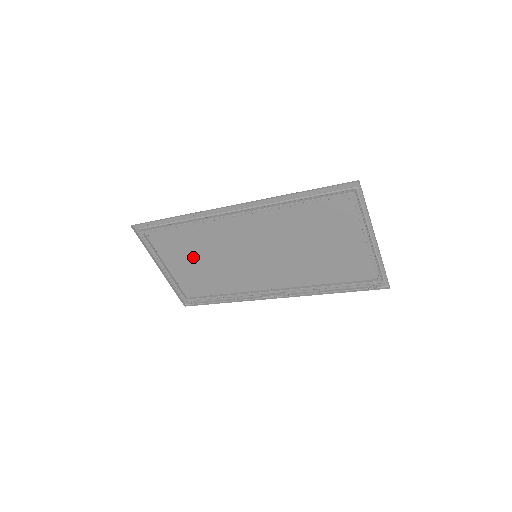
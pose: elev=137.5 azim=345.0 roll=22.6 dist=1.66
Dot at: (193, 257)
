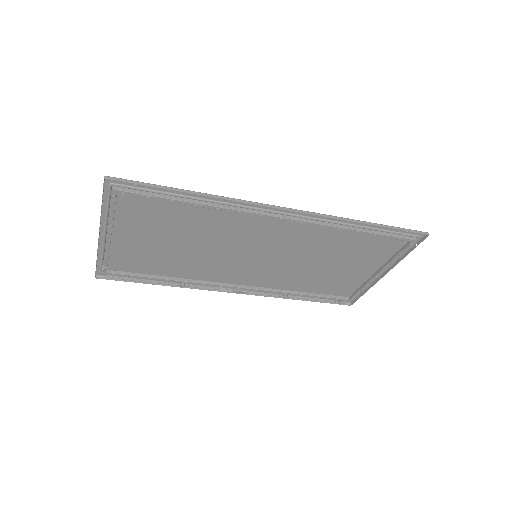
Dot at: (169, 236)
